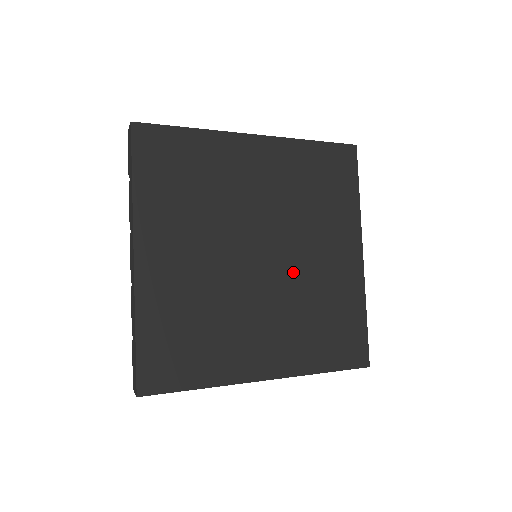
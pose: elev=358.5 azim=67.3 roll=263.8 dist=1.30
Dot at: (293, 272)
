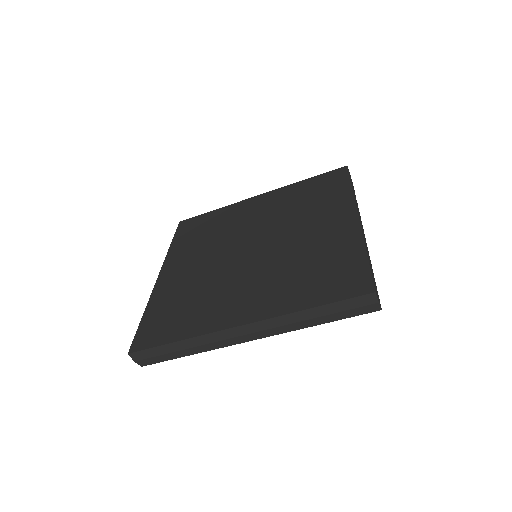
Dot at: (280, 248)
